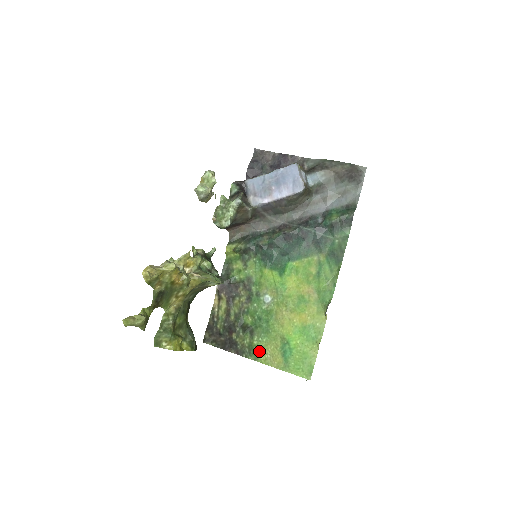
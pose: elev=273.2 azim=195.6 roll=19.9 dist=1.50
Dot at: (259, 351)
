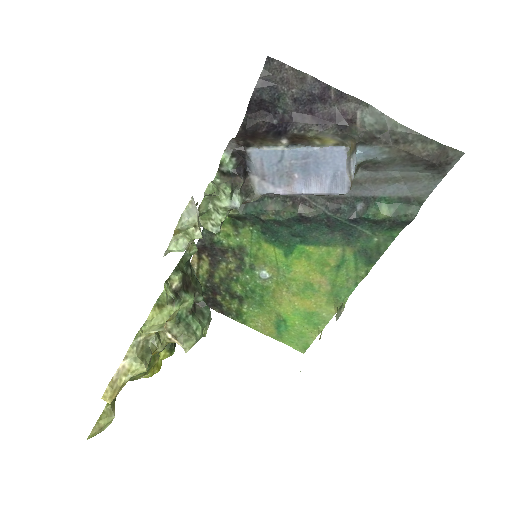
Dot at: (248, 318)
